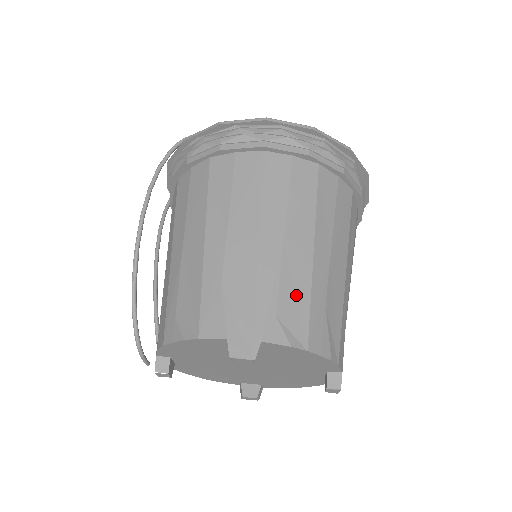
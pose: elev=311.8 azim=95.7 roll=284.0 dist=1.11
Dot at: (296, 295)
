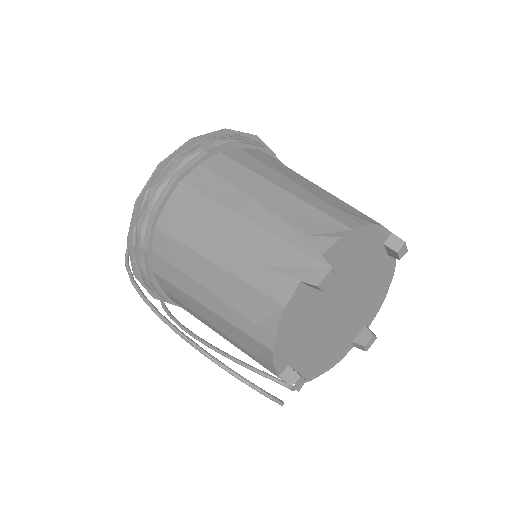
Dot at: (304, 215)
